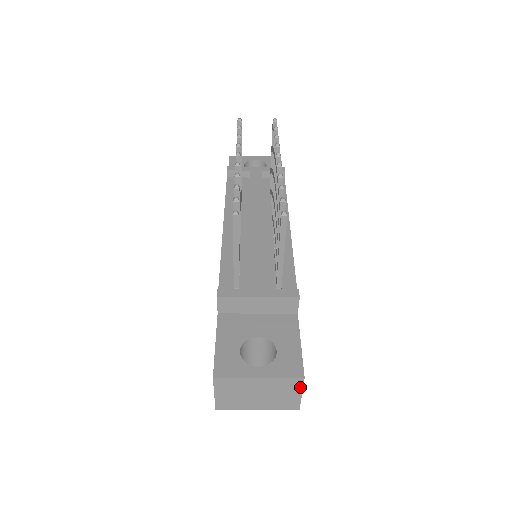
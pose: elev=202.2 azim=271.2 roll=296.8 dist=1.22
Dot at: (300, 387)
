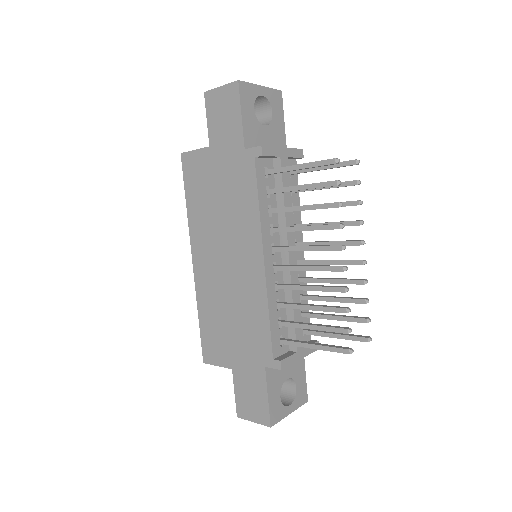
Dot at: occluded
